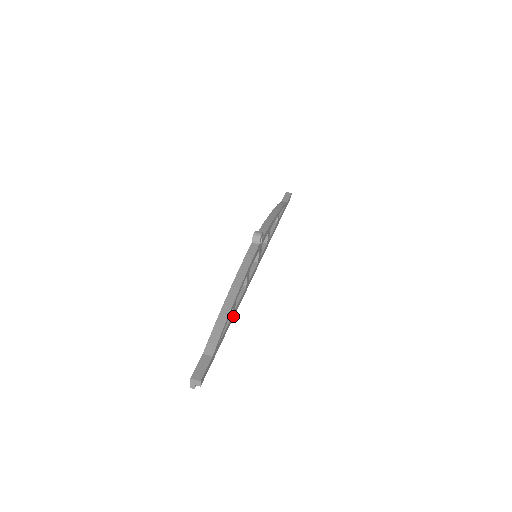
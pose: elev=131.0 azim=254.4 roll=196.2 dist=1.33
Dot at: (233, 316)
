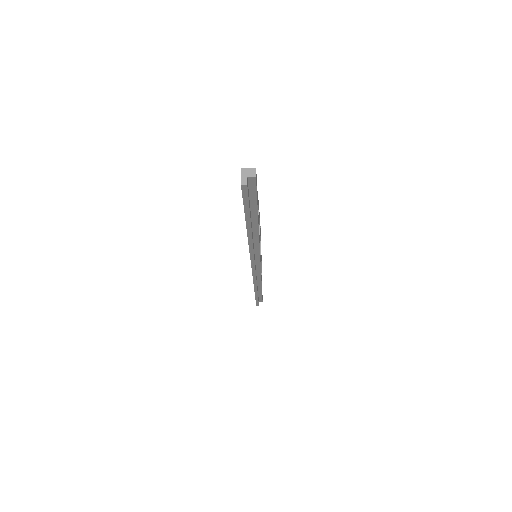
Dot at: (258, 227)
